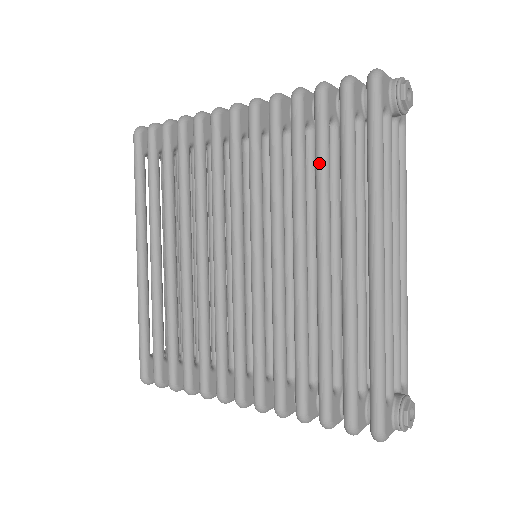
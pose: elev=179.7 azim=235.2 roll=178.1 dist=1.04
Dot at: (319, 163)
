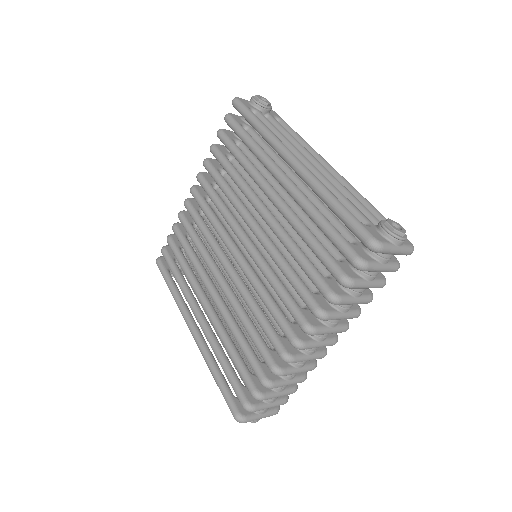
Dot at: (238, 157)
